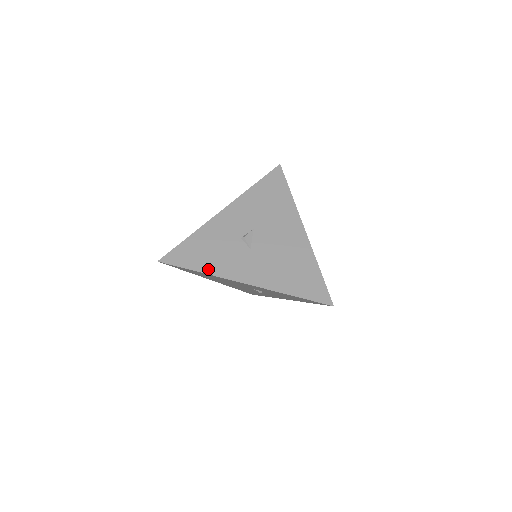
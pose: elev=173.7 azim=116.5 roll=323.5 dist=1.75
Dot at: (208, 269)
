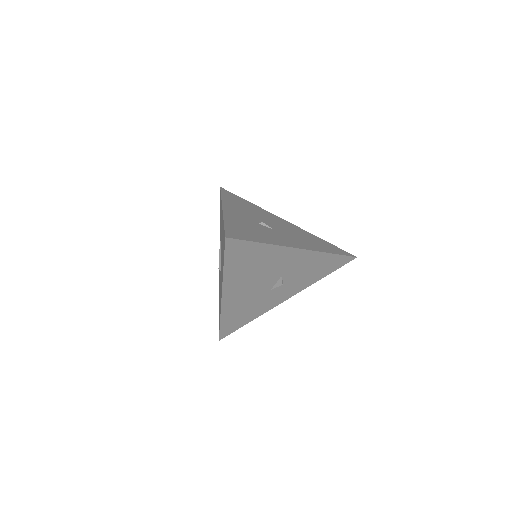
Dot at: (268, 241)
